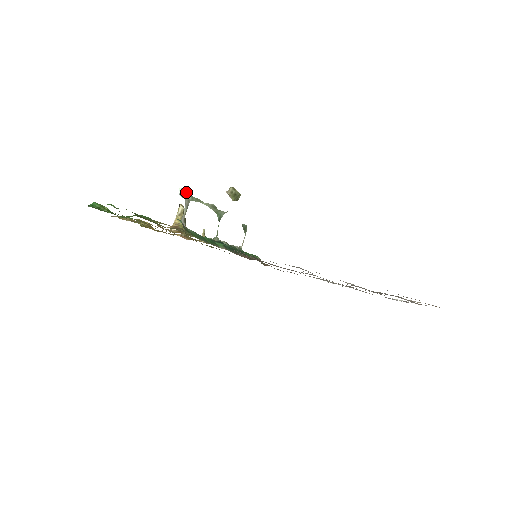
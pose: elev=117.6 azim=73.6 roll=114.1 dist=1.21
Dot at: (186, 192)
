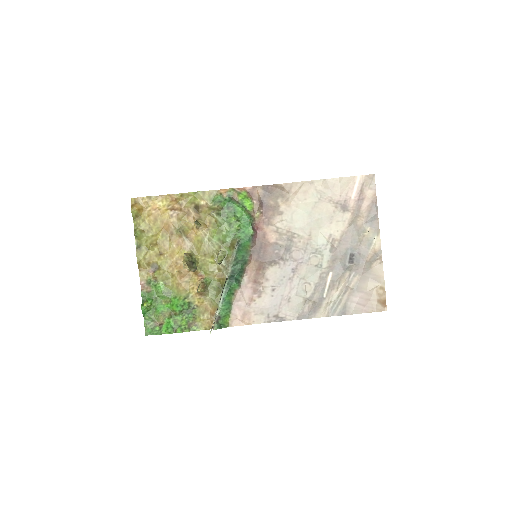
Dot at: (212, 327)
